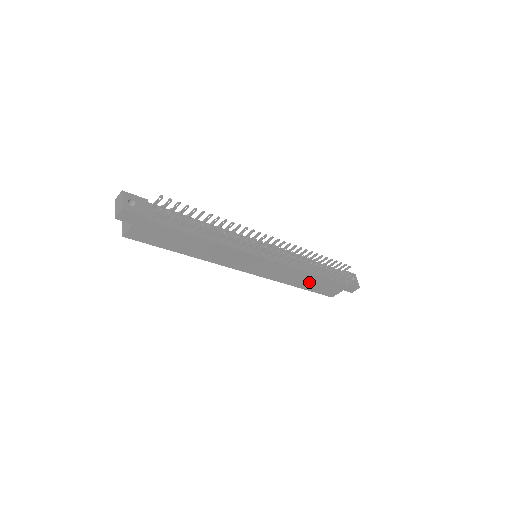
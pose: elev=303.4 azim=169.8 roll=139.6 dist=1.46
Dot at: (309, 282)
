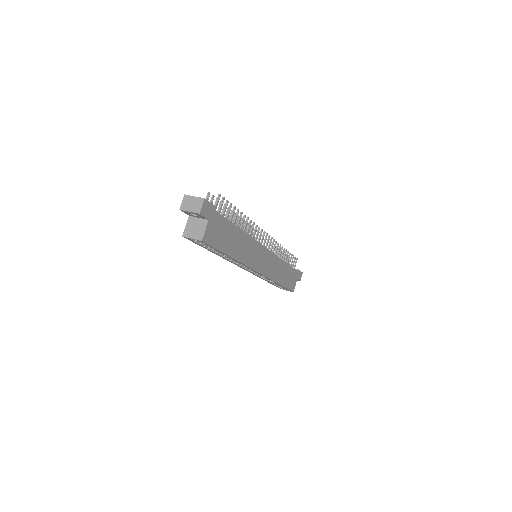
Dot at: (284, 275)
